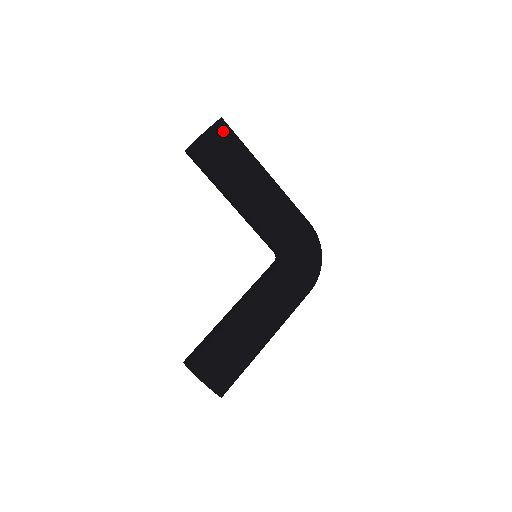
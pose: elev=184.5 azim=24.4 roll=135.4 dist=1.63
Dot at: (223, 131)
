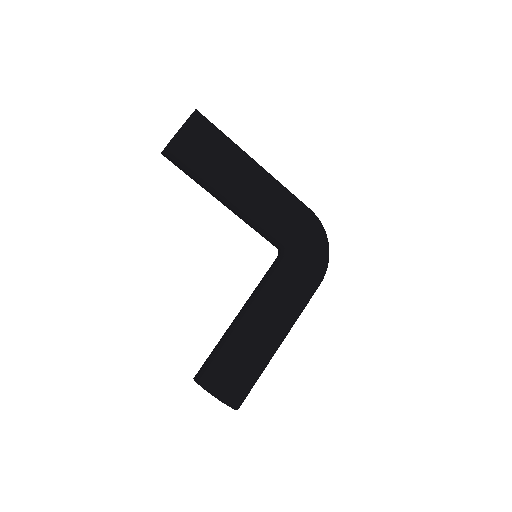
Dot at: (198, 127)
